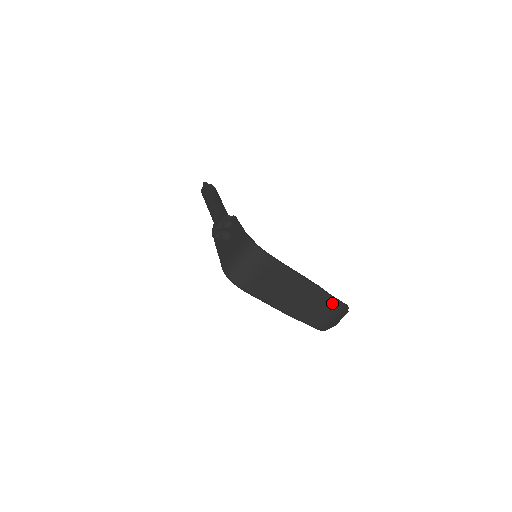
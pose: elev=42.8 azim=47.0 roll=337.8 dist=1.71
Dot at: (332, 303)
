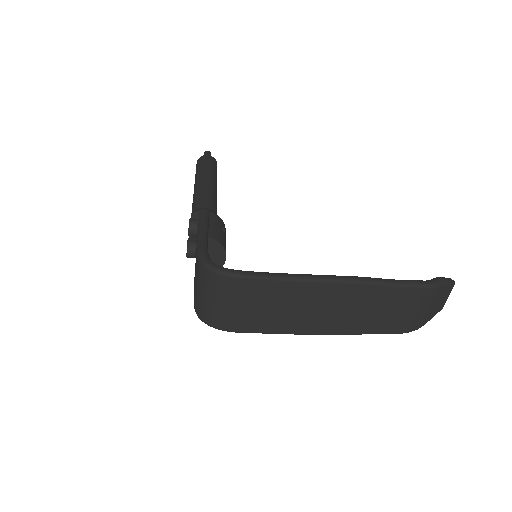
Dot at: (402, 292)
